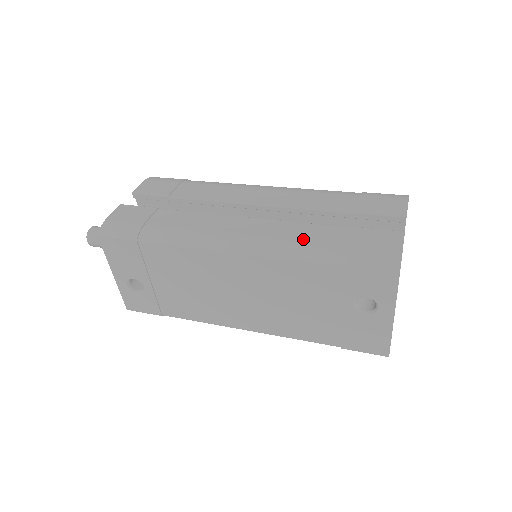
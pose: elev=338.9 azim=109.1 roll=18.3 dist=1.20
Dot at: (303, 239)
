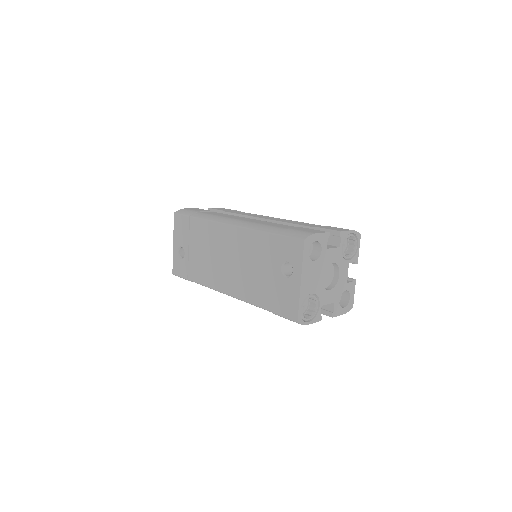
Dot at: (269, 225)
